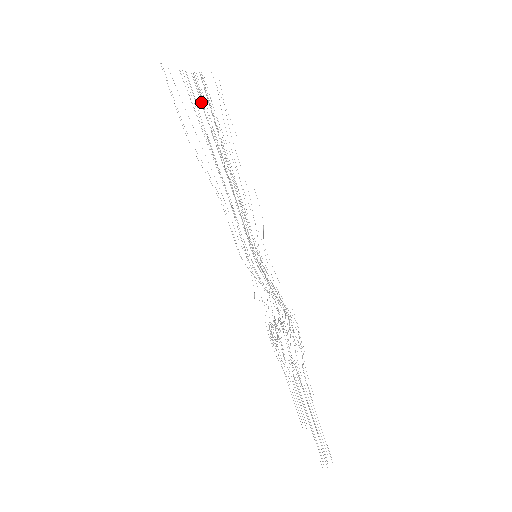
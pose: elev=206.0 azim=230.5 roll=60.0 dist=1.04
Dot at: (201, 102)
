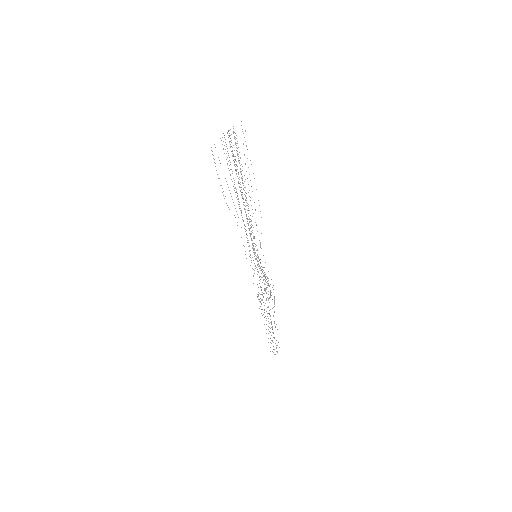
Dot at: (232, 156)
